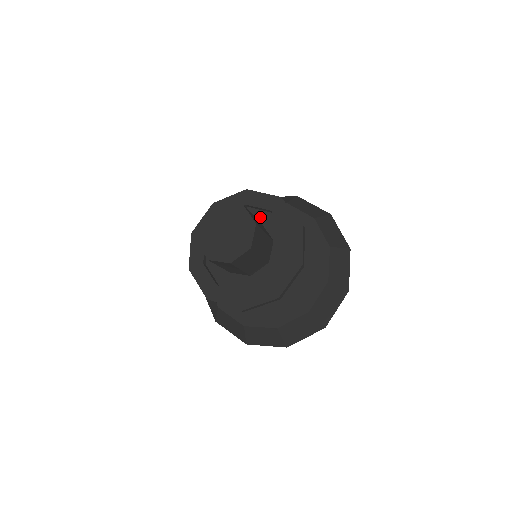
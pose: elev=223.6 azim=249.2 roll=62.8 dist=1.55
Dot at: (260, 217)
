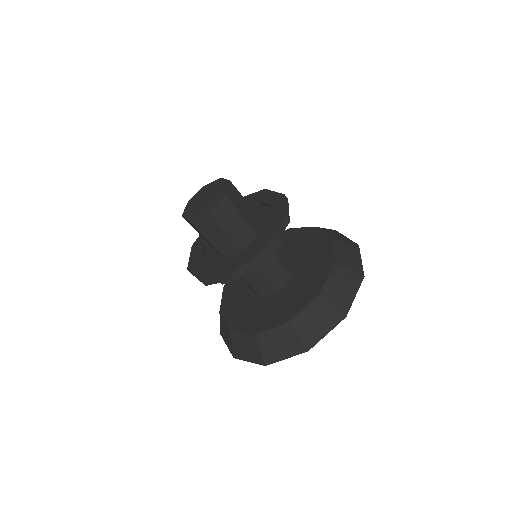
Dot at: occluded
